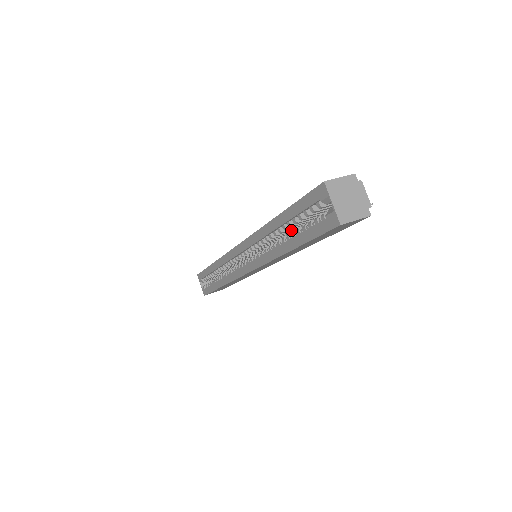
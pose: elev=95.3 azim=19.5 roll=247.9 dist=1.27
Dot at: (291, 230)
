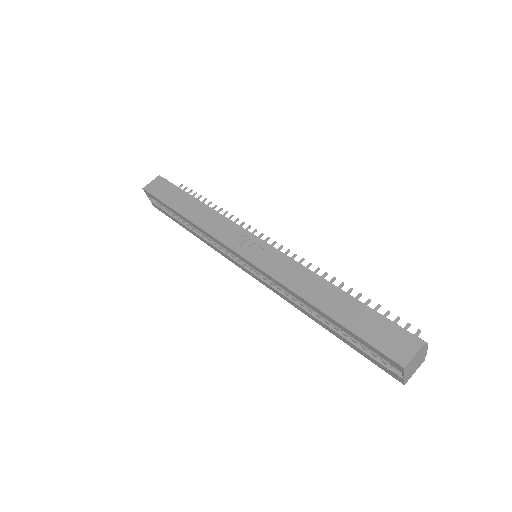
Dot at: occluded
